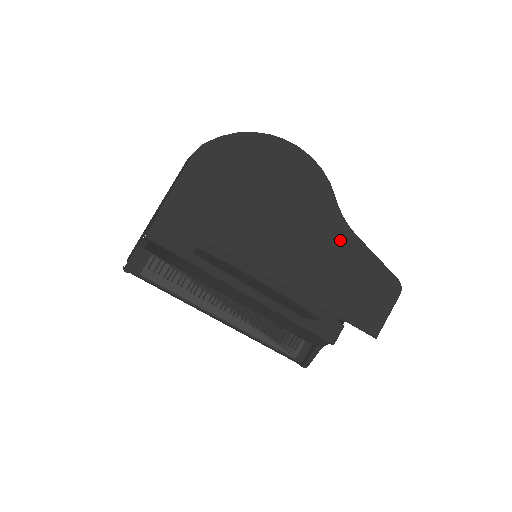
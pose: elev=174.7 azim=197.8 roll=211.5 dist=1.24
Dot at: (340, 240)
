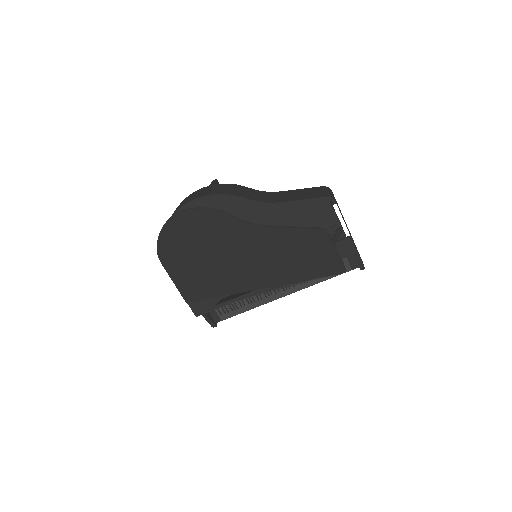
Dot at: (264, 238)
